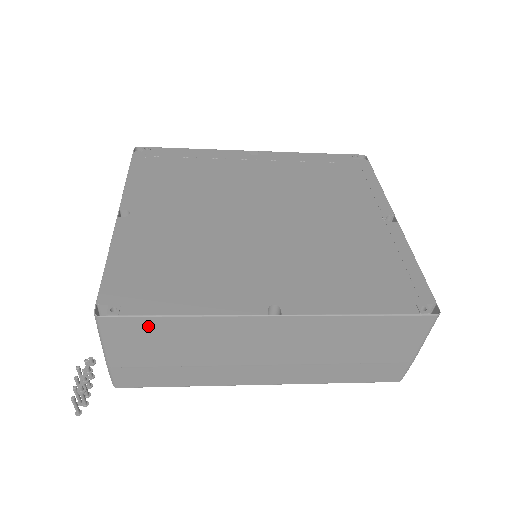
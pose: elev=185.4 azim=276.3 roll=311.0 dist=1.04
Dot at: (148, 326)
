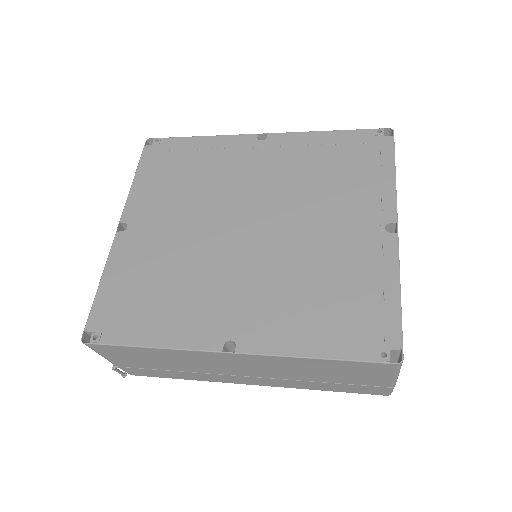
Dot at: (126, 350)
